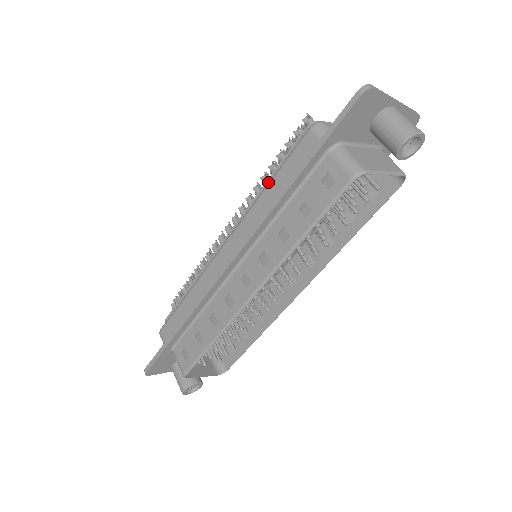
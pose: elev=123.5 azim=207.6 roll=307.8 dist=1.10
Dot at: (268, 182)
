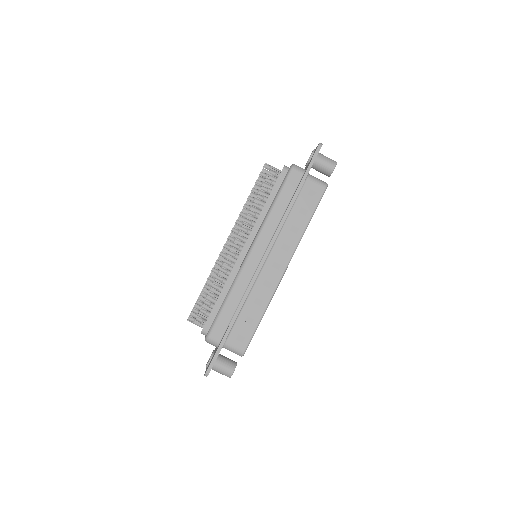
Dot at: (273, 204)
